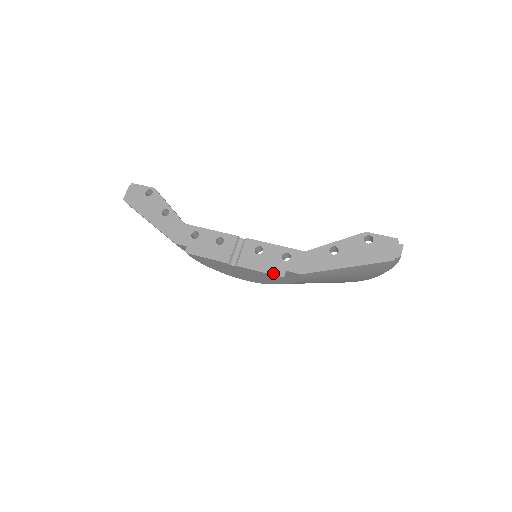
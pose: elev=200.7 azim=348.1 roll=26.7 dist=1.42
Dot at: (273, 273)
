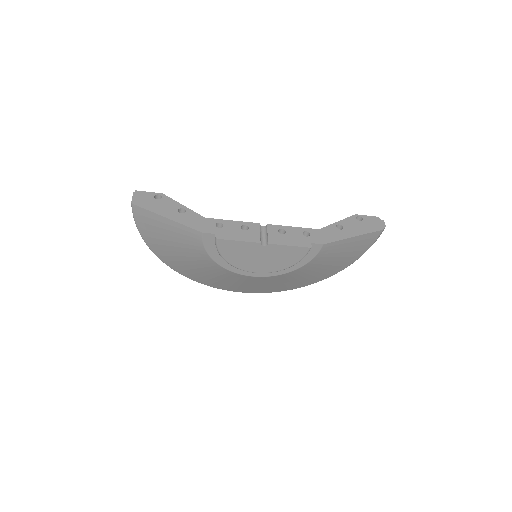
Dot at: (302, 245)
